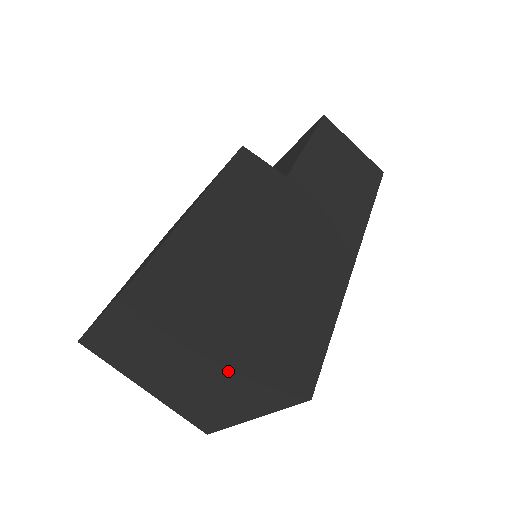
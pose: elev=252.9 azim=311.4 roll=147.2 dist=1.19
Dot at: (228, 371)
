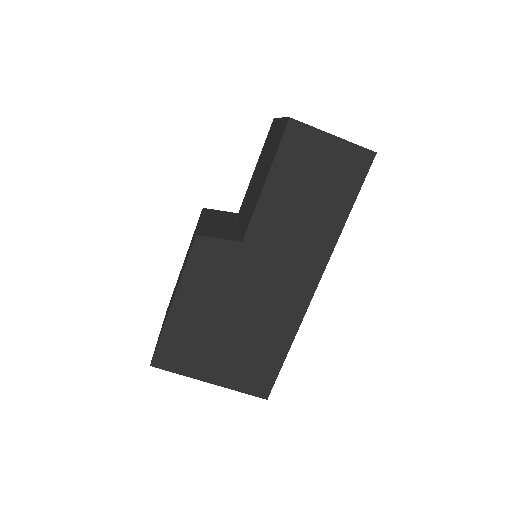
Dot at: occluded
